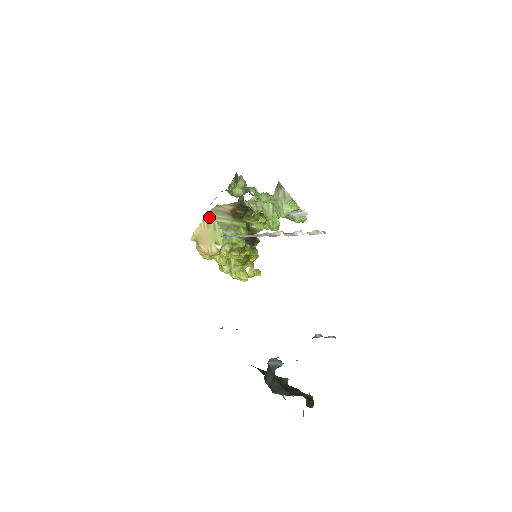
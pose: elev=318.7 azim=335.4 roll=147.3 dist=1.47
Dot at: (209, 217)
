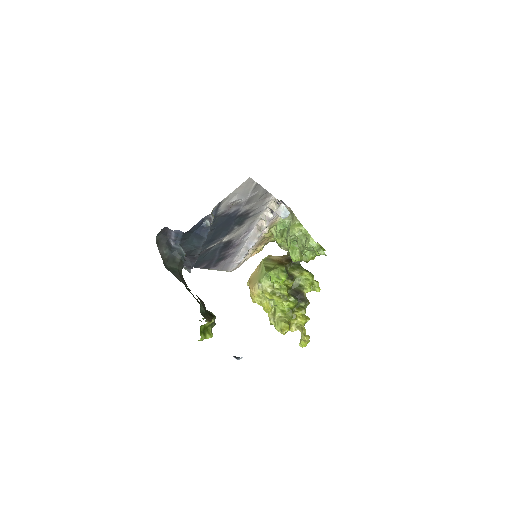
Dot at: (261, 264)
